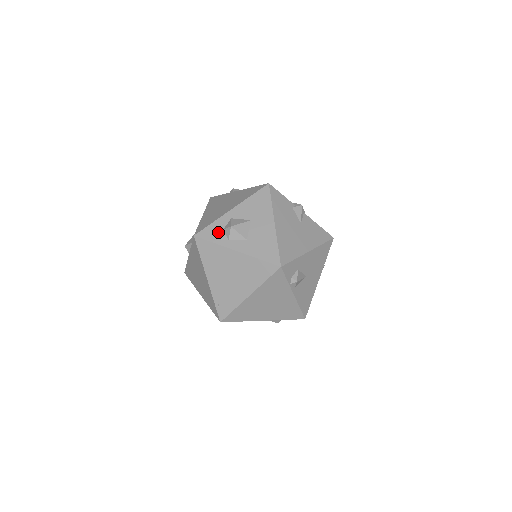
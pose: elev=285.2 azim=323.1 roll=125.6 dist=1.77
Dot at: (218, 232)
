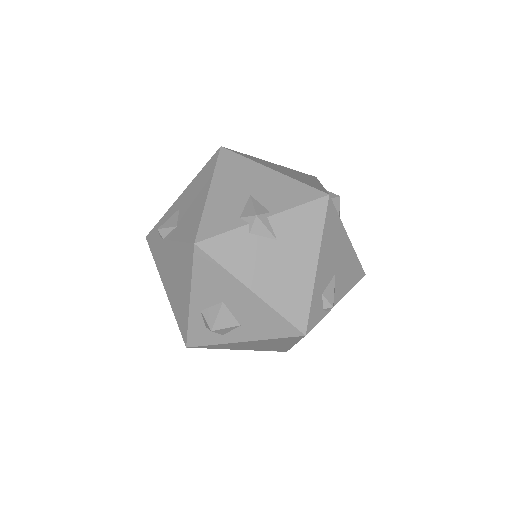
Dot at: (204, 333)
